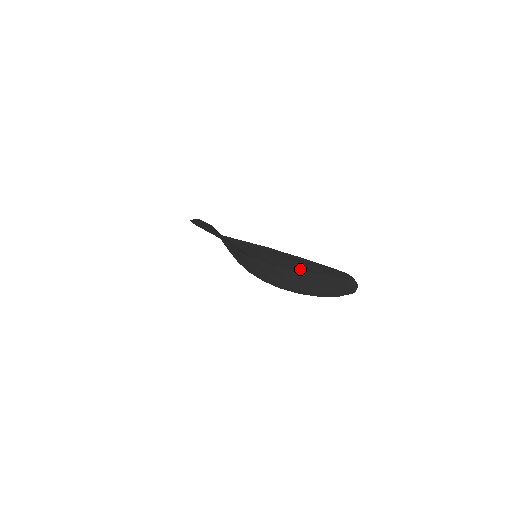
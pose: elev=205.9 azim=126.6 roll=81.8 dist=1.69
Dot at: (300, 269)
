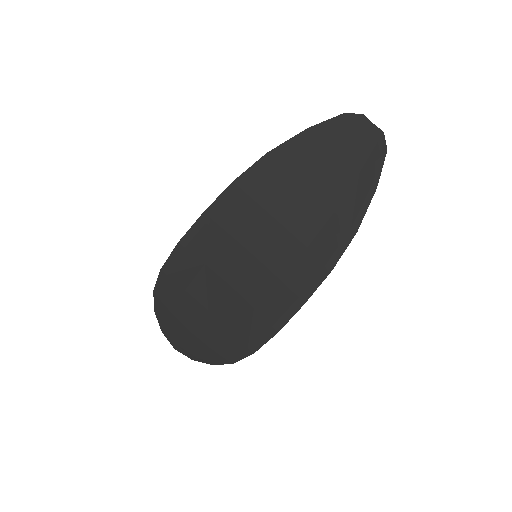
Dot at: (315, 182)
